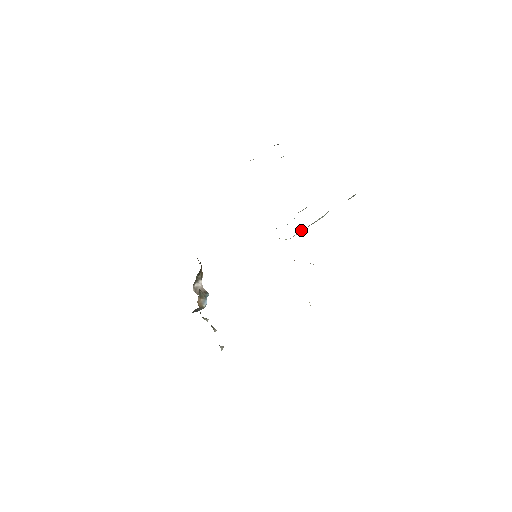
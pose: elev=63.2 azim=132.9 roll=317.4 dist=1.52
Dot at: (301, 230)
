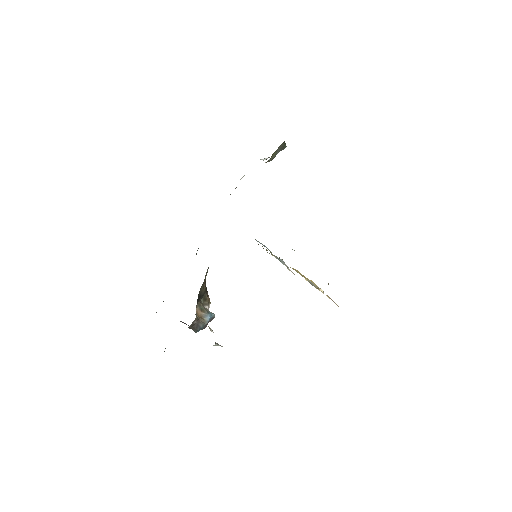
Dot at: occluded
